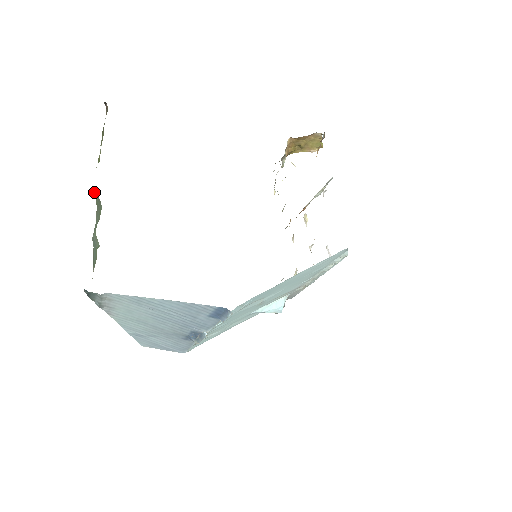
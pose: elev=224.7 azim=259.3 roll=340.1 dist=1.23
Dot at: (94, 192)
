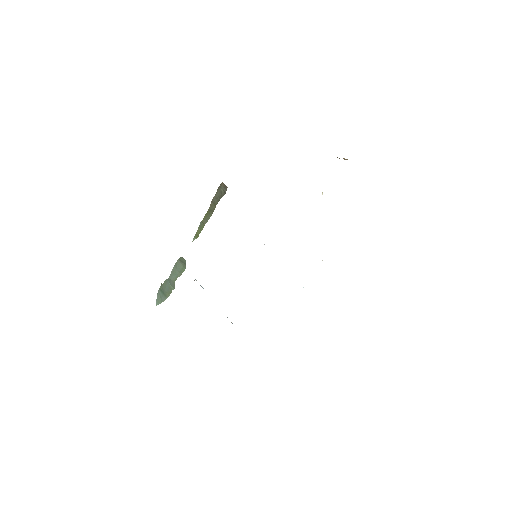
Dot at: (183, 258)
